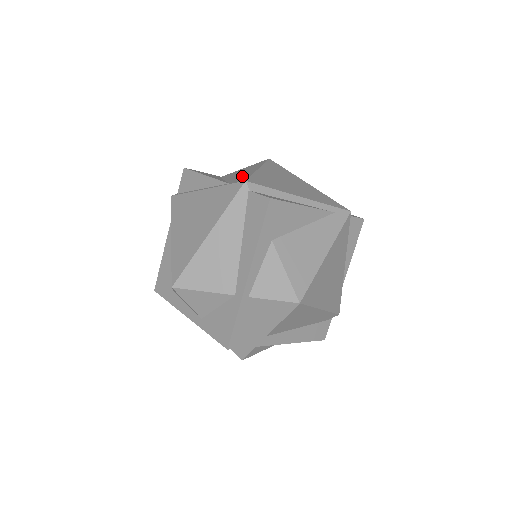
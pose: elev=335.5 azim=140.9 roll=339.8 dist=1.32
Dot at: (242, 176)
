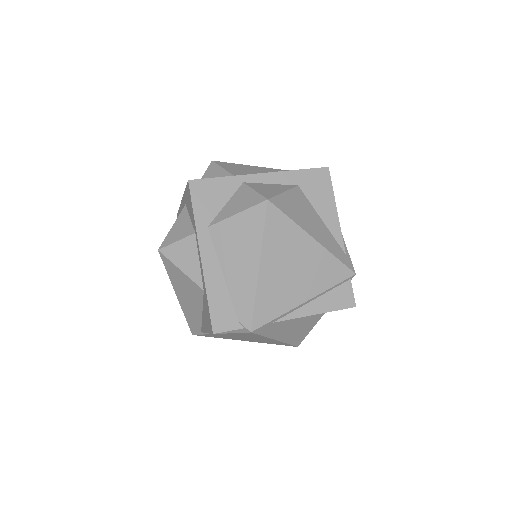
Dot at: occluded
